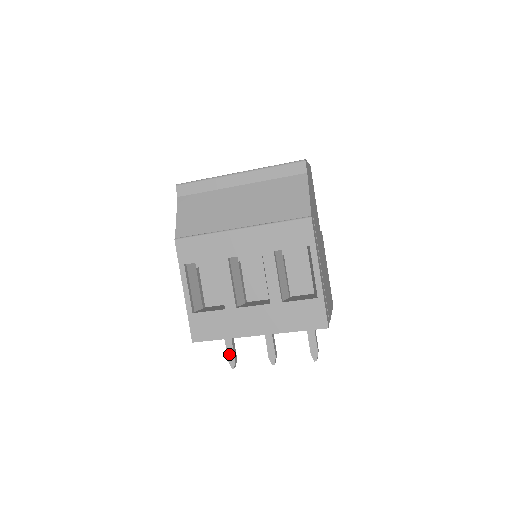
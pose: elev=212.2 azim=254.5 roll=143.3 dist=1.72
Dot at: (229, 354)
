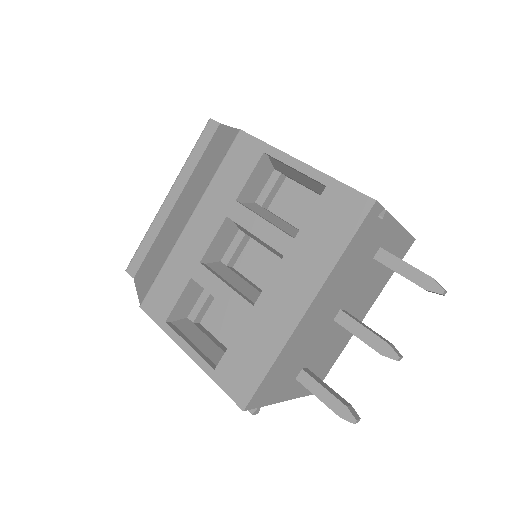
Dot at: (331, 405)
